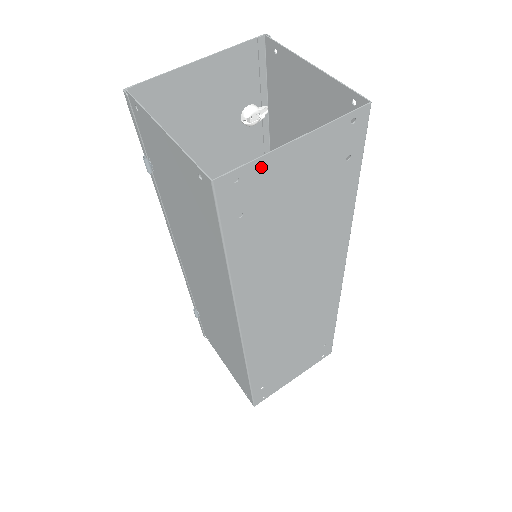
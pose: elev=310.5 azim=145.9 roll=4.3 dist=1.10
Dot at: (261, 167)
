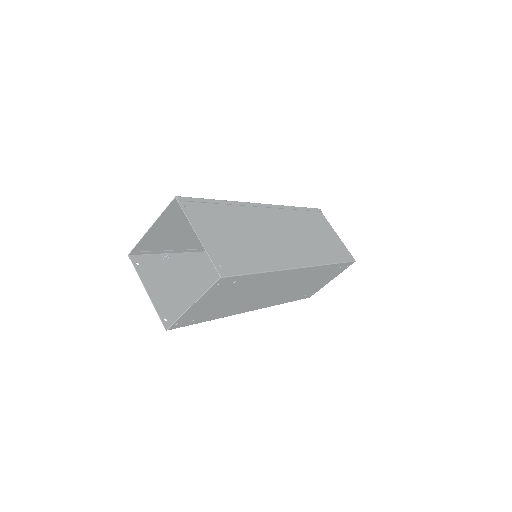
Dot at: (184, 316)
